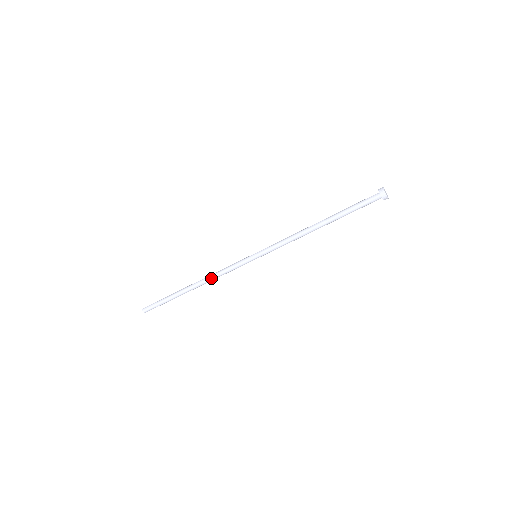
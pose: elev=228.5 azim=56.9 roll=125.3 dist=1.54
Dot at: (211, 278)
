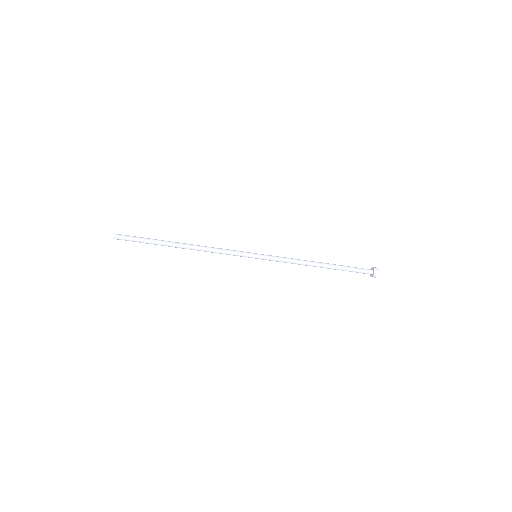
Dot at: (206, 251)
